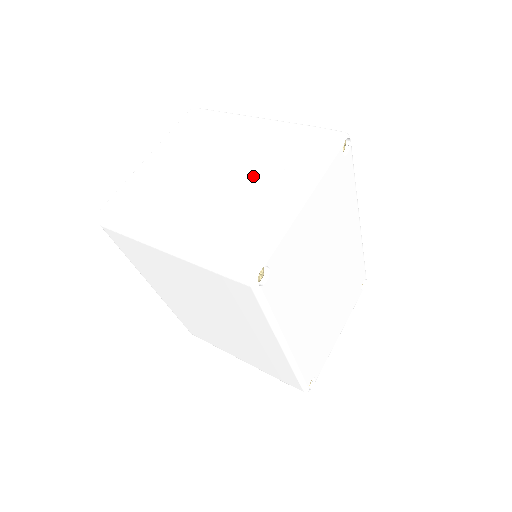
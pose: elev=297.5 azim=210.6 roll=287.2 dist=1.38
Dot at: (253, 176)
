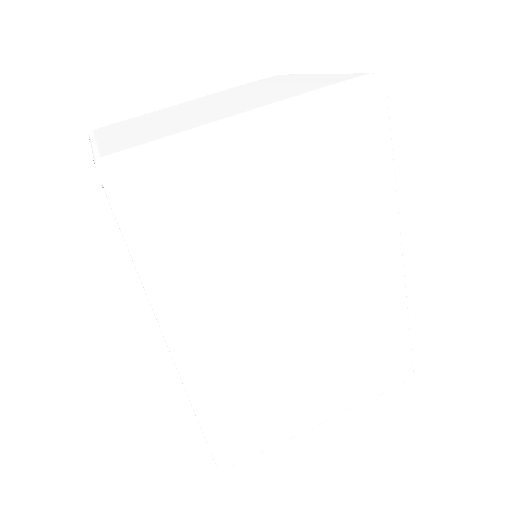
Dot at: (254, 91)
